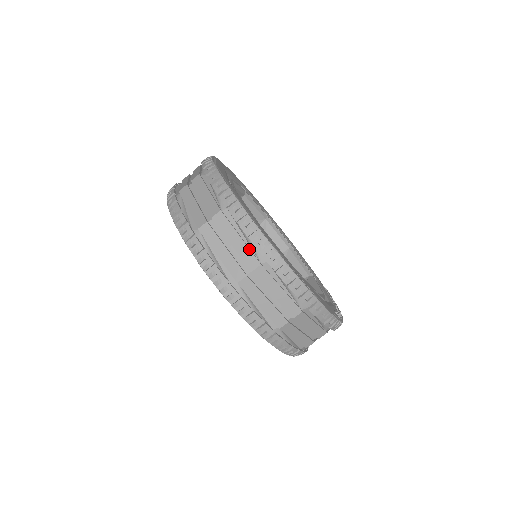
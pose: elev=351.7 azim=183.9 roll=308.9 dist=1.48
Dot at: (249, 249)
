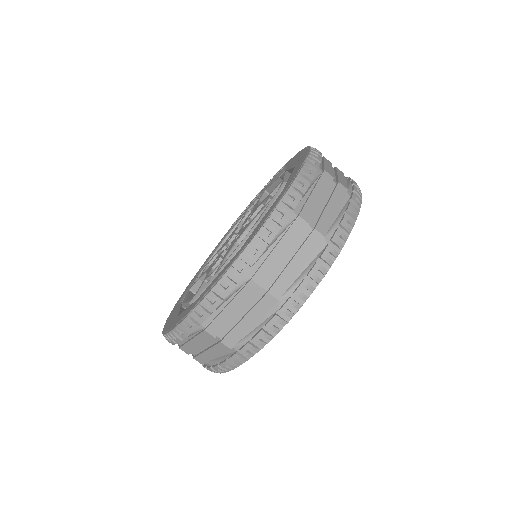
Dot at: occluded
